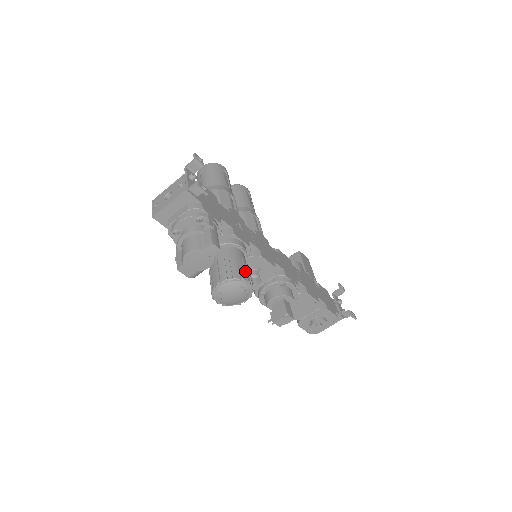
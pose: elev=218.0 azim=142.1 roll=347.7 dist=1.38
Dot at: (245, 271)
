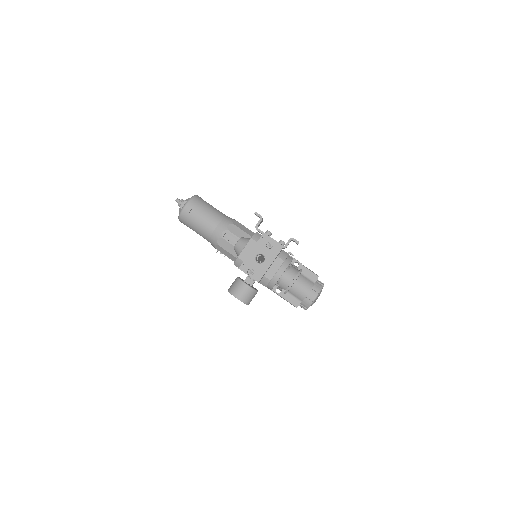
Dot at: occluded
